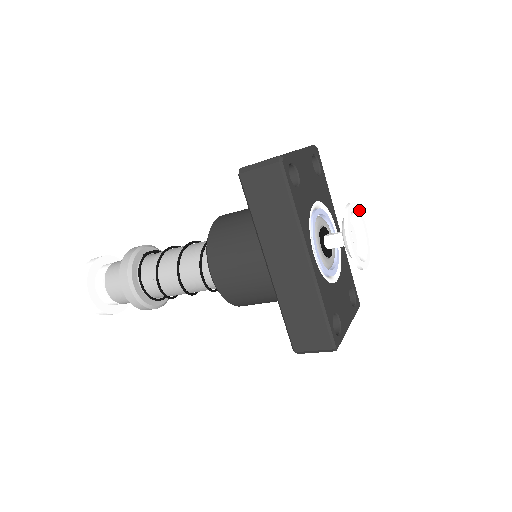
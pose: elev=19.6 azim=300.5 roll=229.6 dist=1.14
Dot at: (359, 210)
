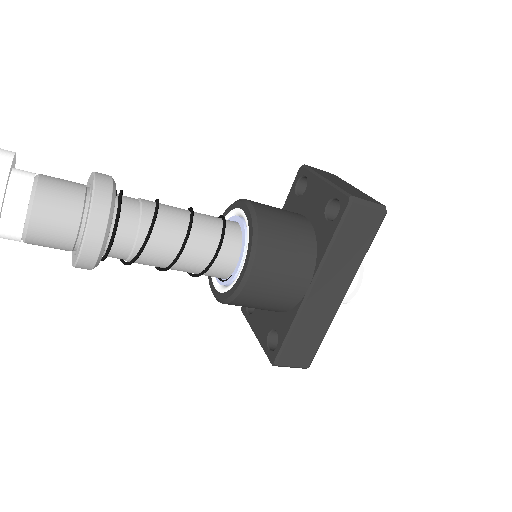
Dot at: occluded
